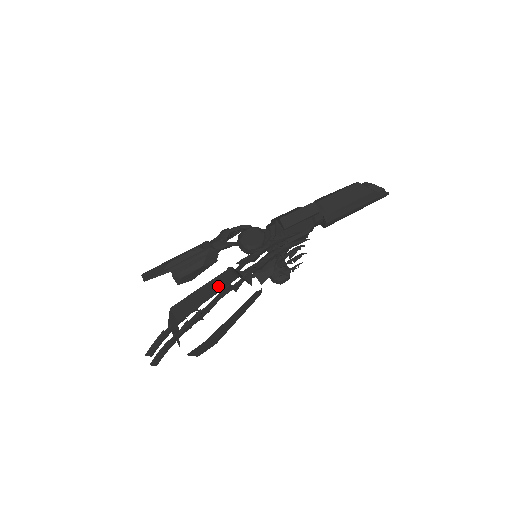
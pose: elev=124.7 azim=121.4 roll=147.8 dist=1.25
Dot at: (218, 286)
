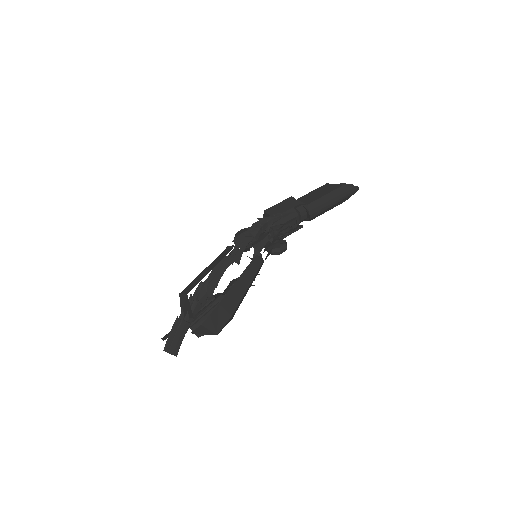
Dot at: (219, 259)
